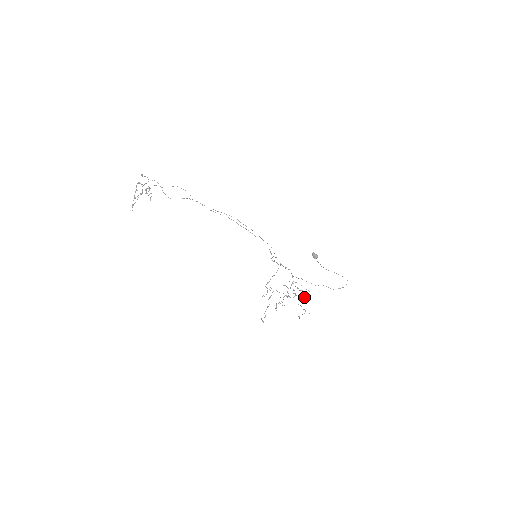
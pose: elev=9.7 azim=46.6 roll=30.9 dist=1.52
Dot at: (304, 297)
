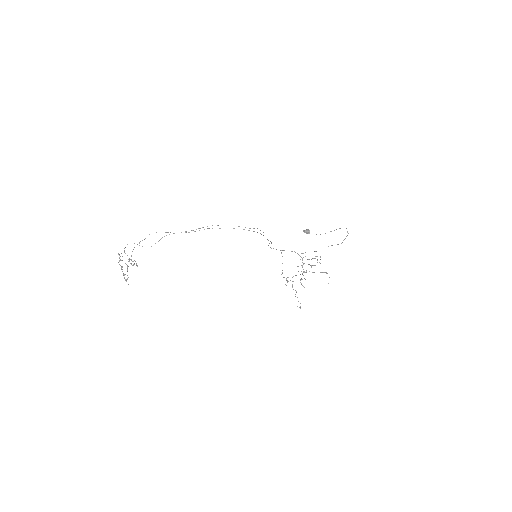
Dot at: occluded
